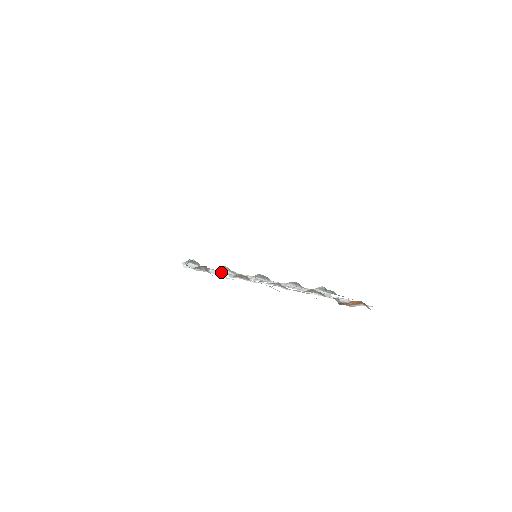
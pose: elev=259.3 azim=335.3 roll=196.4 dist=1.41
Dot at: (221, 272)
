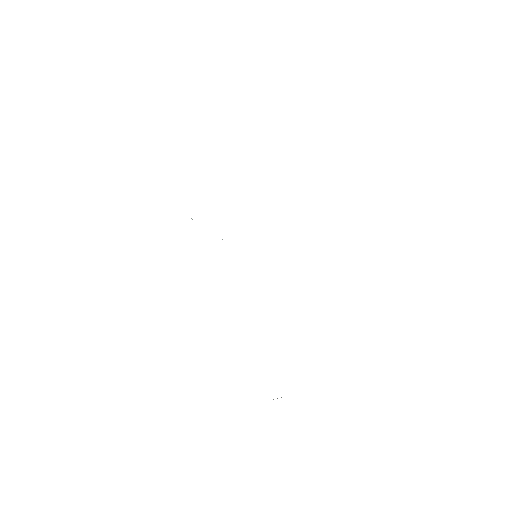
Dot at: occluded
